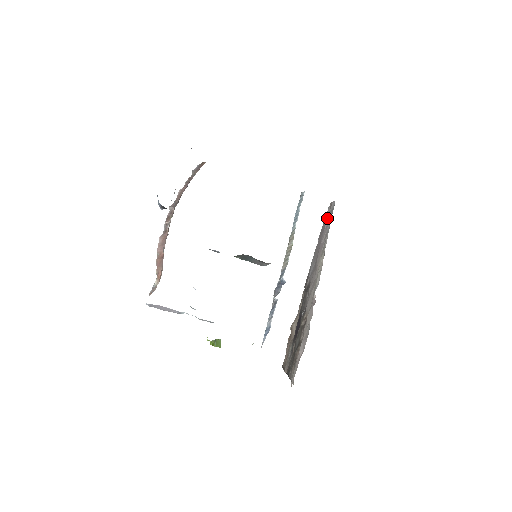
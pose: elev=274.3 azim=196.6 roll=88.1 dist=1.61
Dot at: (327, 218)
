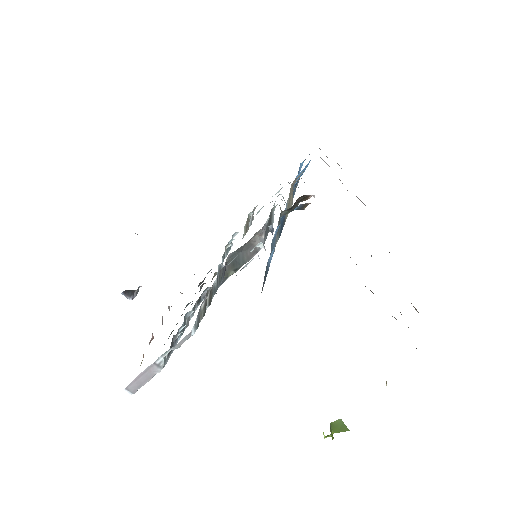
Dot at: occluded
